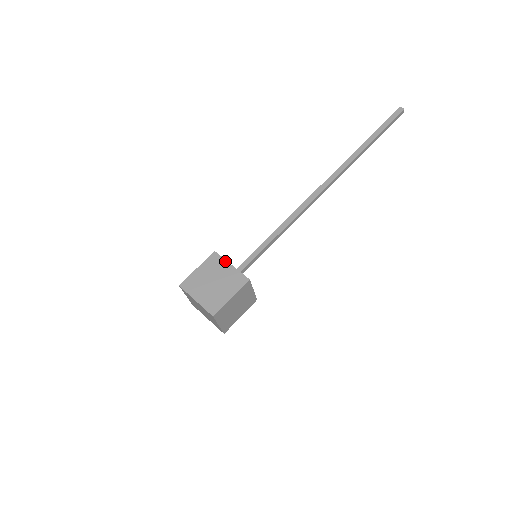
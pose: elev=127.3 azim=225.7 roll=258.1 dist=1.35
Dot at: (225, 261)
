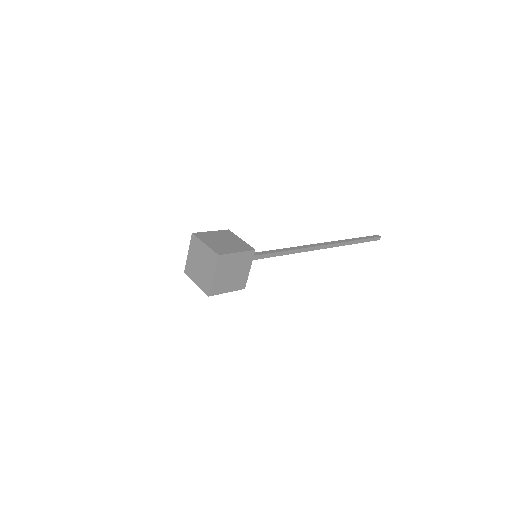
Dot at: (236, 236)
